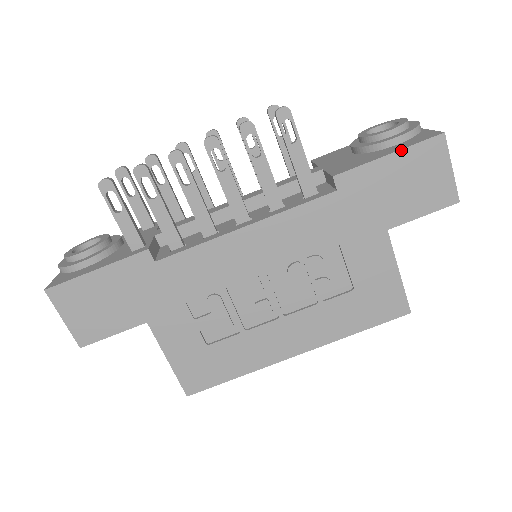
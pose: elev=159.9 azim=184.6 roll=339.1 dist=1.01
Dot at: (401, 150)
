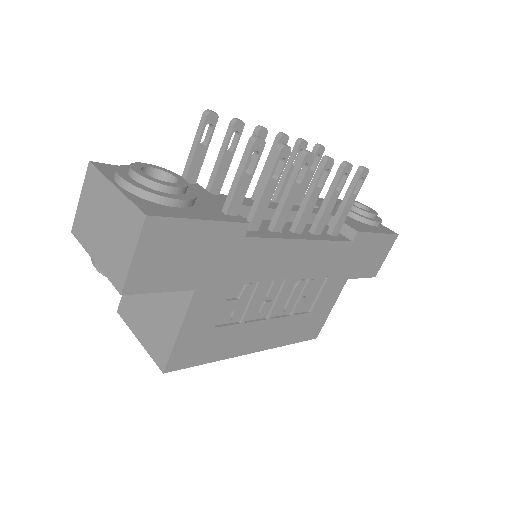
Dot at: (384, 234)
